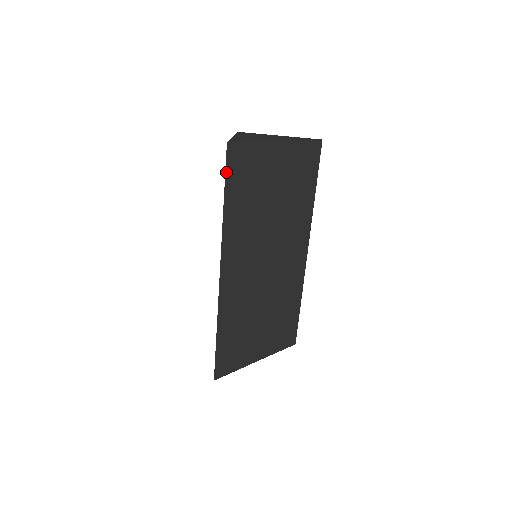
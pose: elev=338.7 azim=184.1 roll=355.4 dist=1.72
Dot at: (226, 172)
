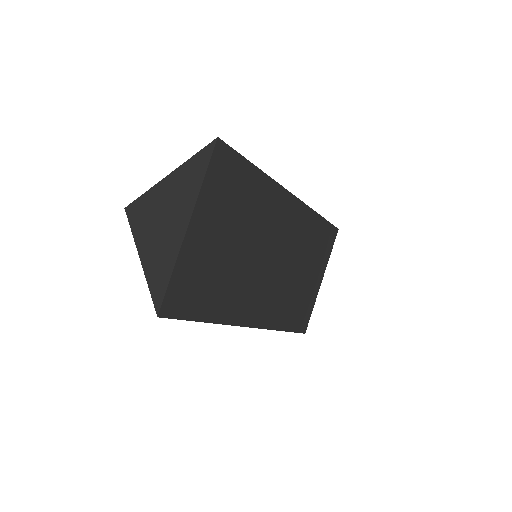
Dot at: (182, 318)
